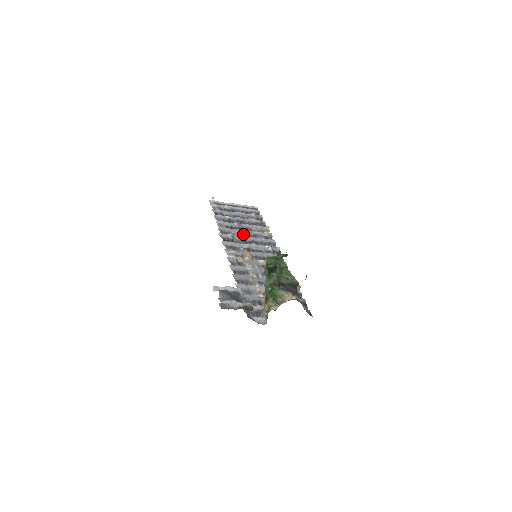
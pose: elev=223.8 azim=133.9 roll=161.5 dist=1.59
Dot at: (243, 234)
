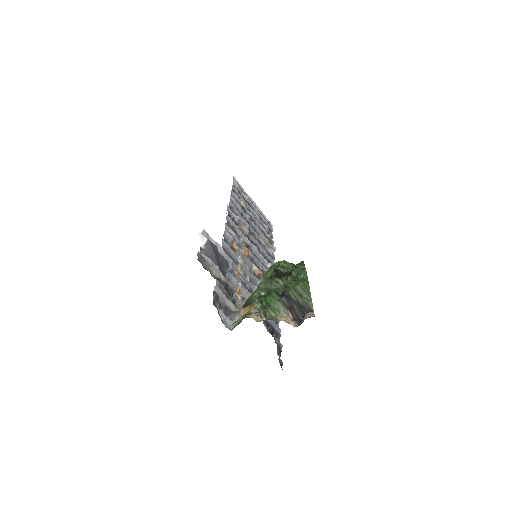
Dot at: (249, 230)
